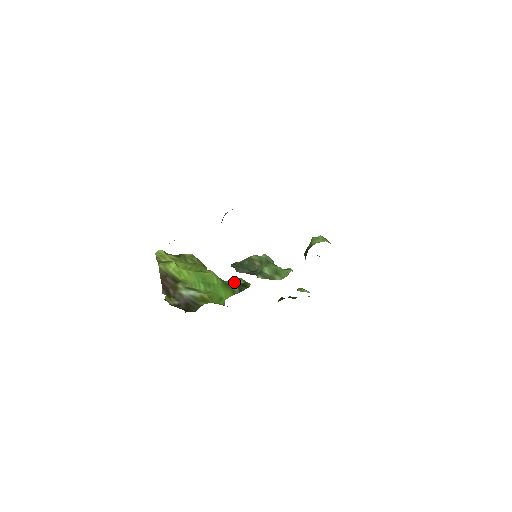
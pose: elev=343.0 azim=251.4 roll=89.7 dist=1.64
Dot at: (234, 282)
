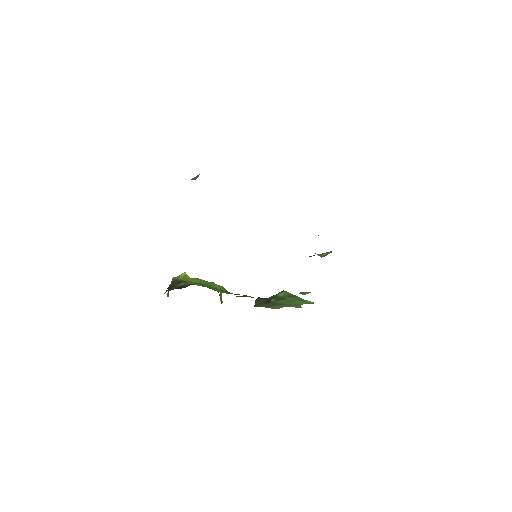
Dot at: (241, 296)
